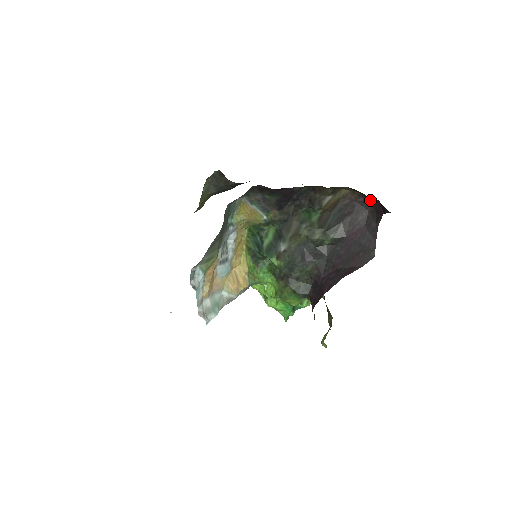
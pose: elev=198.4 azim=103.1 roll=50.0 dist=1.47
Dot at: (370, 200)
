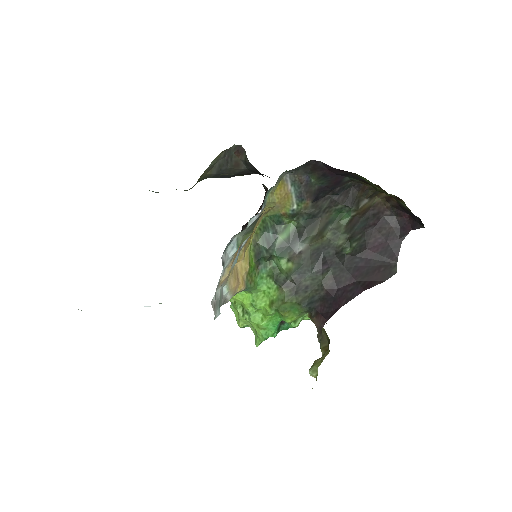
Dot at: (397, 215)
